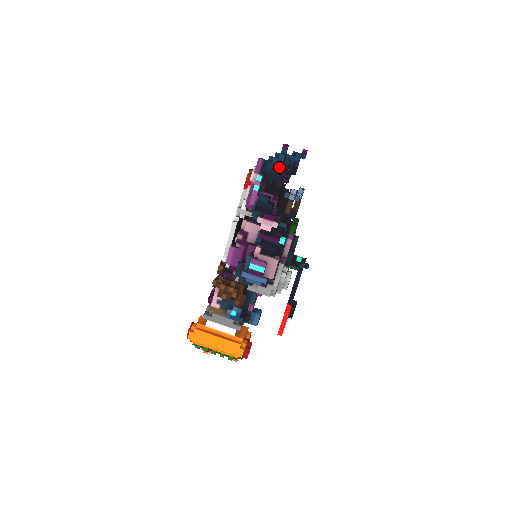
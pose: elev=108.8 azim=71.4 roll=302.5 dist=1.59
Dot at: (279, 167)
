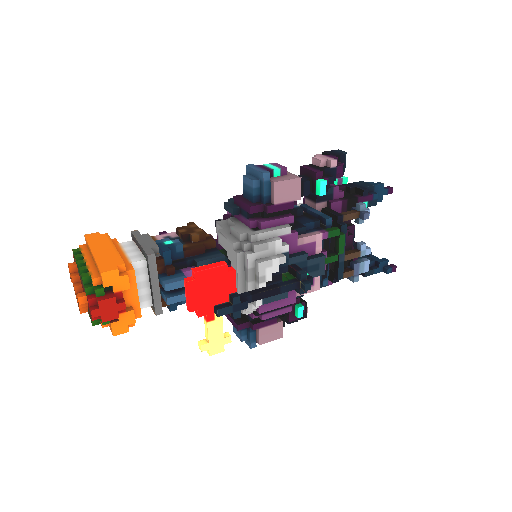
Dot at: (370, 185)
